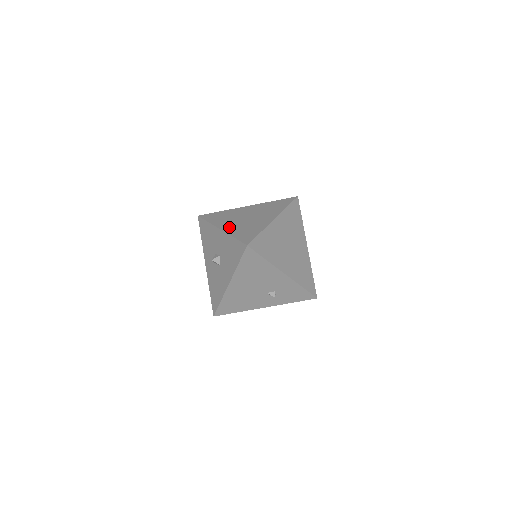
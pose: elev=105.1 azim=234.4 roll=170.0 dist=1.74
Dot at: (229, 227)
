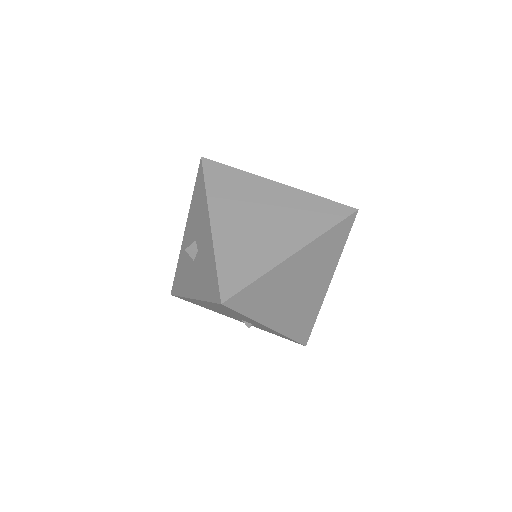
Dot at: (224, 228)
